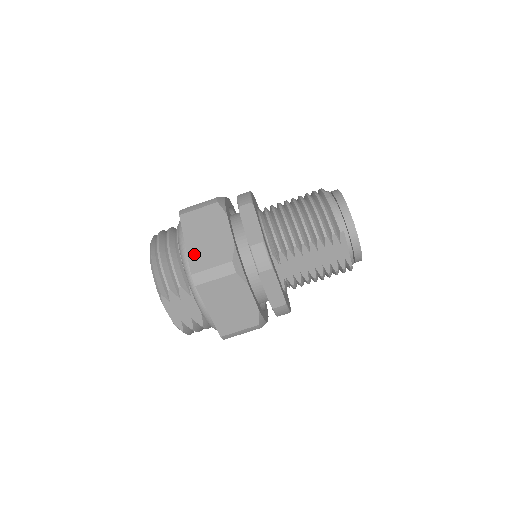
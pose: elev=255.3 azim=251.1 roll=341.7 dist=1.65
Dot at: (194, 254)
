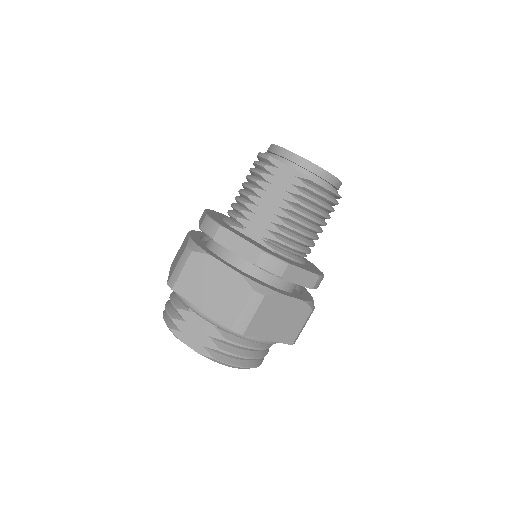
Dot at: occluded
